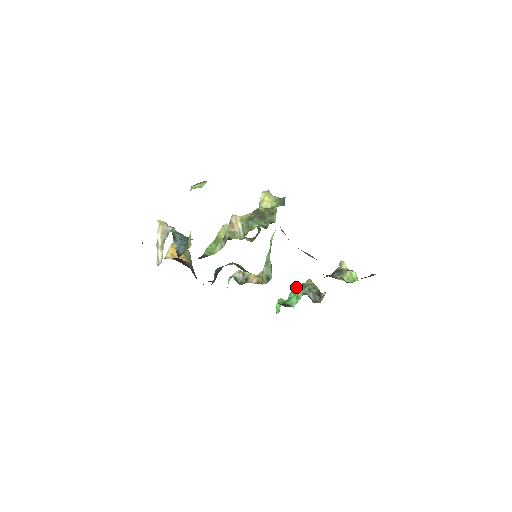
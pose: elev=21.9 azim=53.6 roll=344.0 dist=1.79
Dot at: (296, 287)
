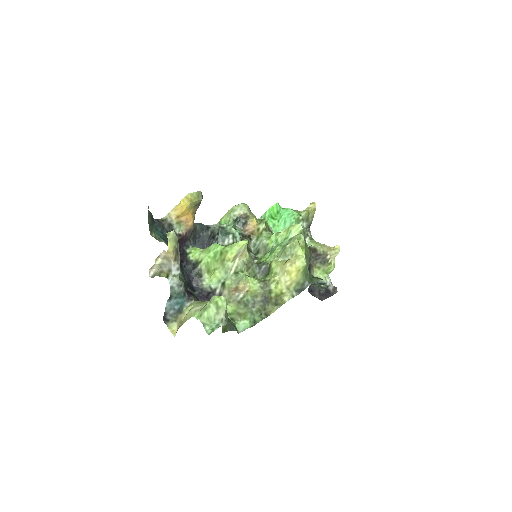
Dot at: (292, 221)
